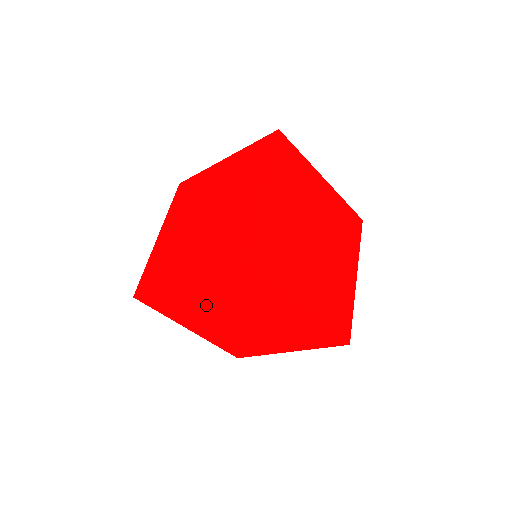
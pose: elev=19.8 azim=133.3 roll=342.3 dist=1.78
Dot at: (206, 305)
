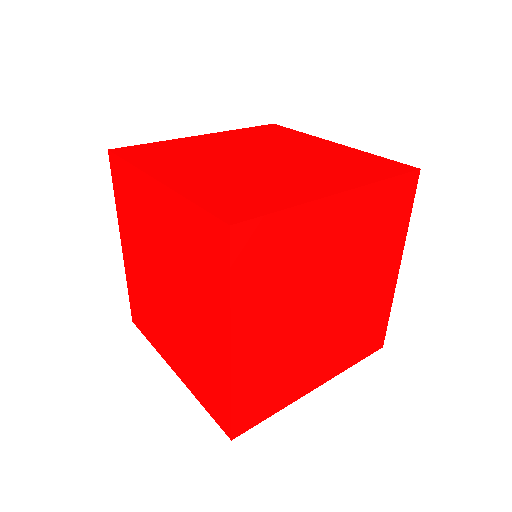
Dot at: (284, 336)
